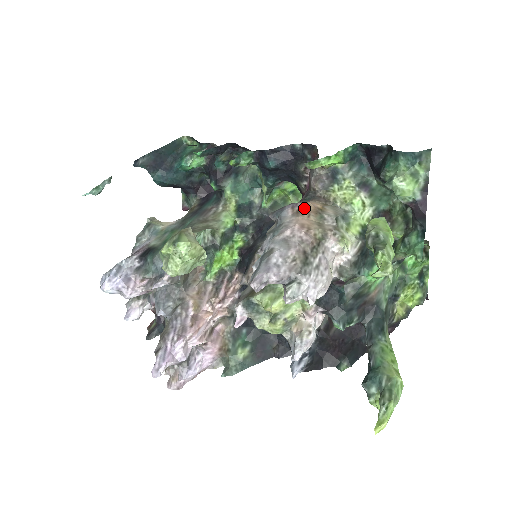
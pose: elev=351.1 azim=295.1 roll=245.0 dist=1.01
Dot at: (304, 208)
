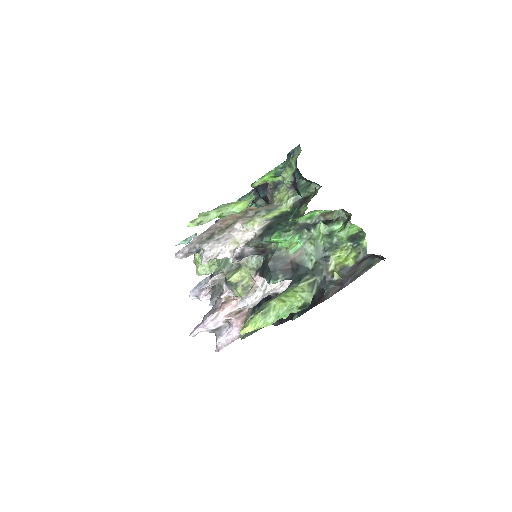
Dot at: occluded
